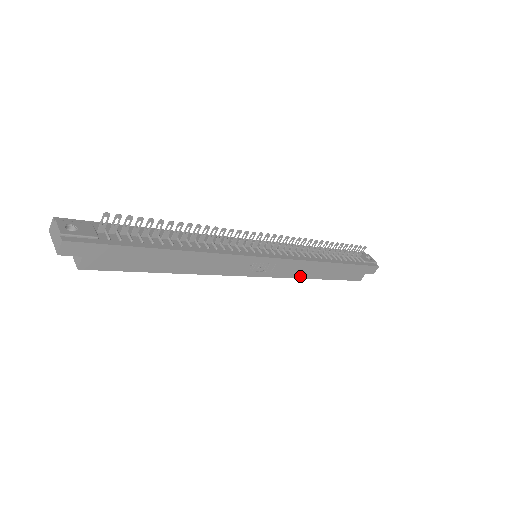
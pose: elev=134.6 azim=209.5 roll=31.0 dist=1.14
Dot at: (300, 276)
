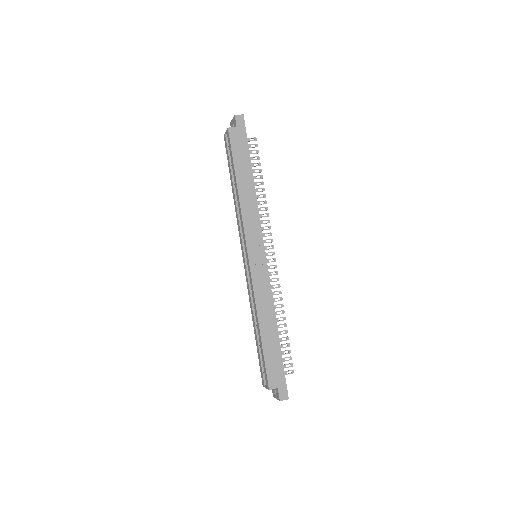
Dot at: (258, 303)
